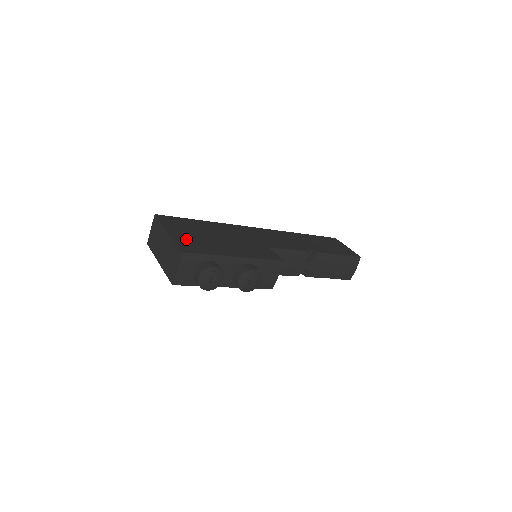
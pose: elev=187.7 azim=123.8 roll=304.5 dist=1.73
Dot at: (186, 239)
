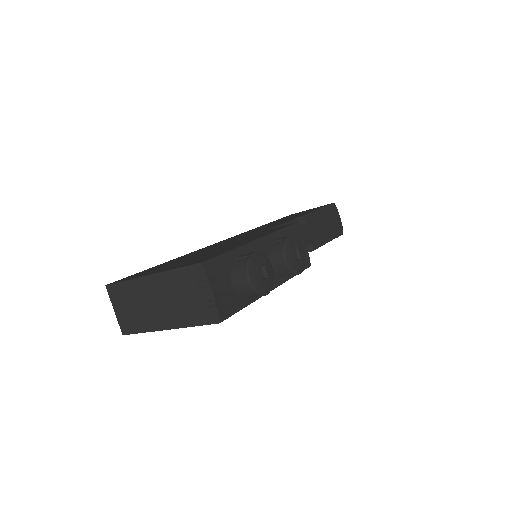
Dot at: (181, 264)
